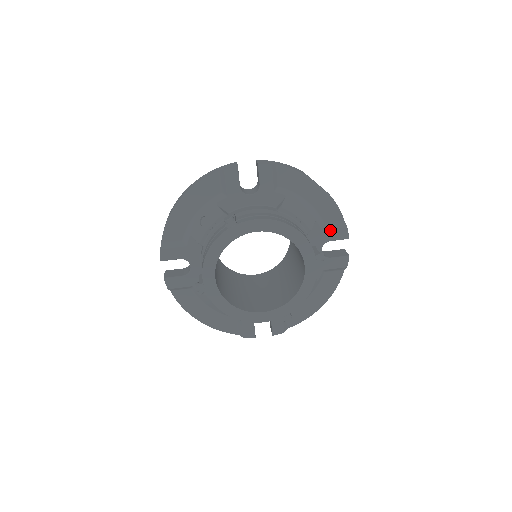
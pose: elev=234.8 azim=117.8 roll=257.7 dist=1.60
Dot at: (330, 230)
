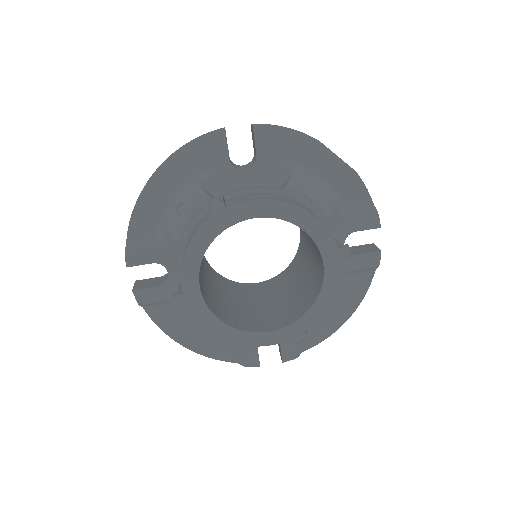
Dot at: (355, 216)
